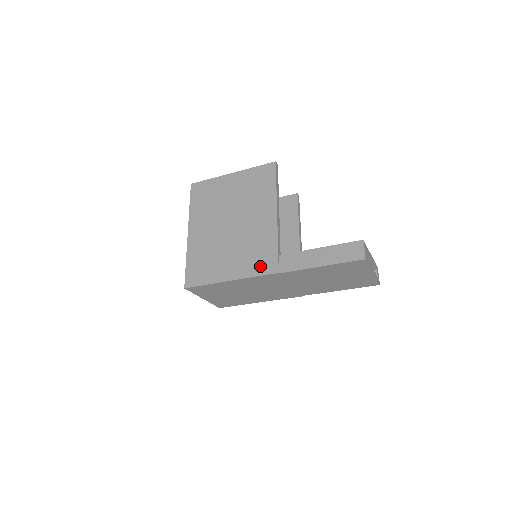
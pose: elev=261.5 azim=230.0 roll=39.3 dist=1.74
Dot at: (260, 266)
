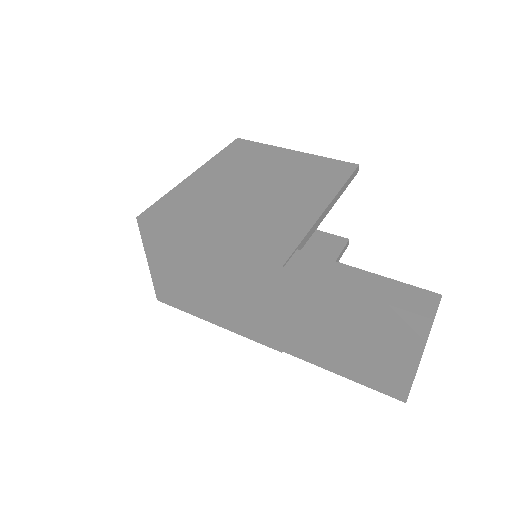
Dot at: (261, 246)
